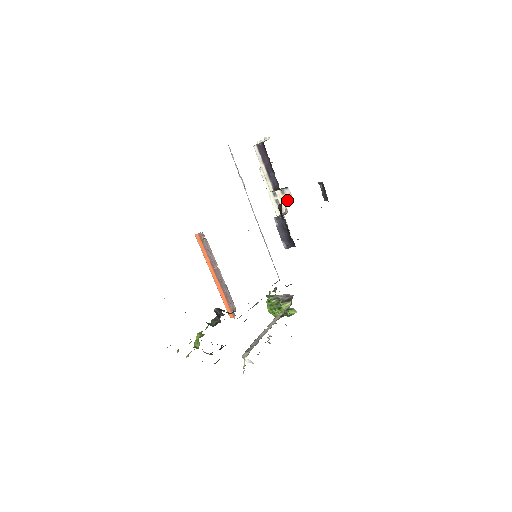
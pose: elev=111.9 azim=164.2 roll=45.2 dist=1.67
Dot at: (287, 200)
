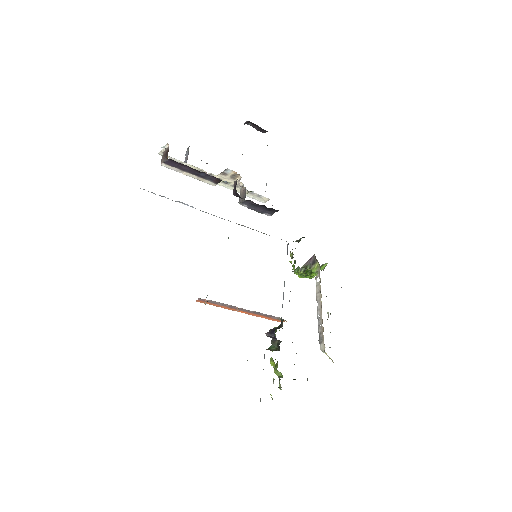
Dot at: (235, 177)
